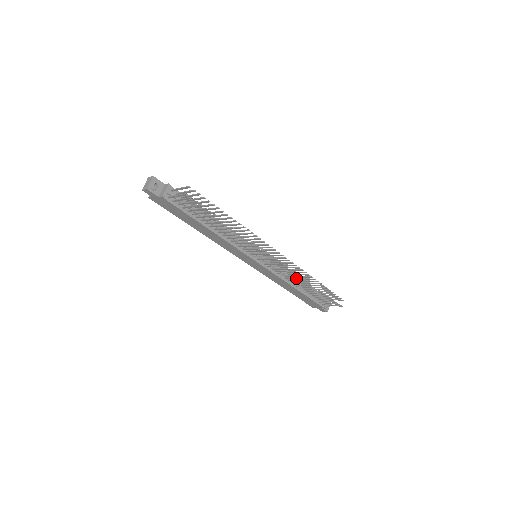
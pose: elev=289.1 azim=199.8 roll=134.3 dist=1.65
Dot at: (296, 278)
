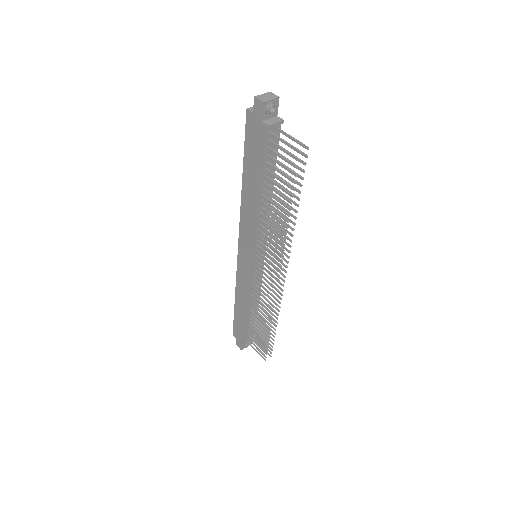
Dot at: occluded
